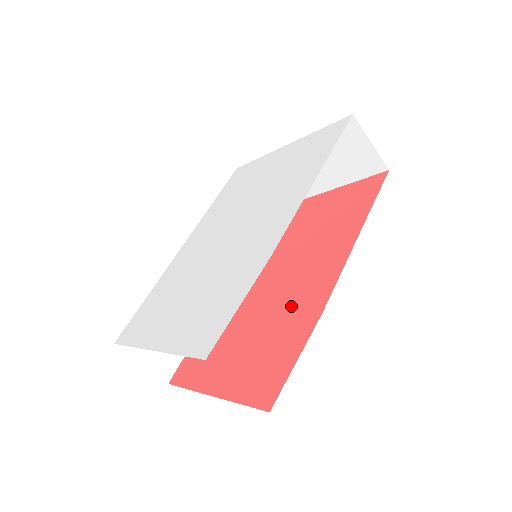
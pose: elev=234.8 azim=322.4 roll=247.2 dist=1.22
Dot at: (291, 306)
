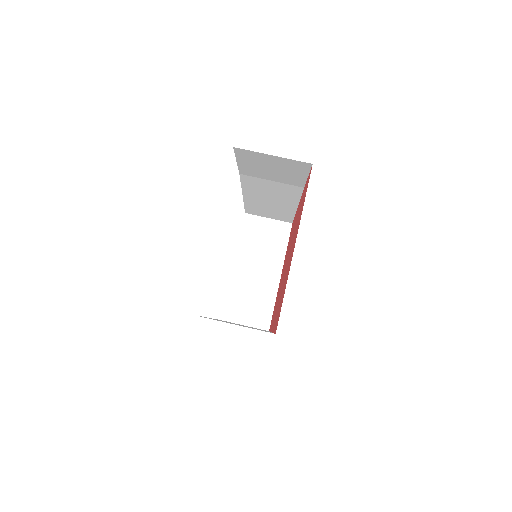
Dot at: occluded
